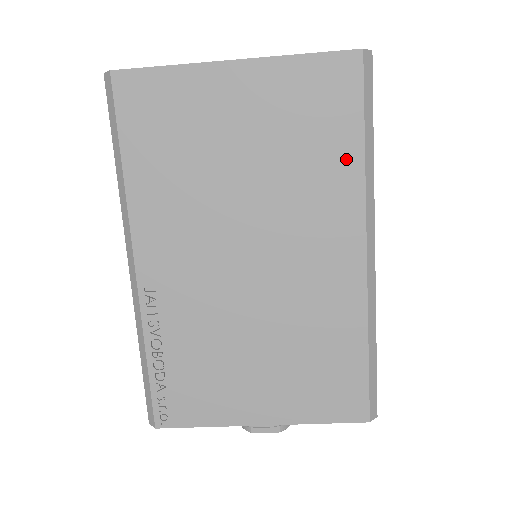
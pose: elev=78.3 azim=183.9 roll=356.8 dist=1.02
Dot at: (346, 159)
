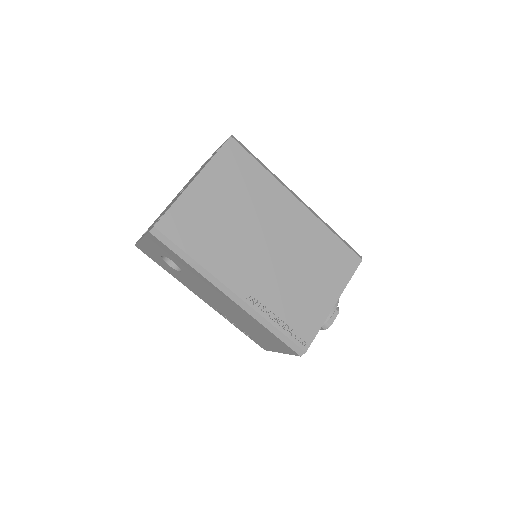
Dot at: (262, 177)
